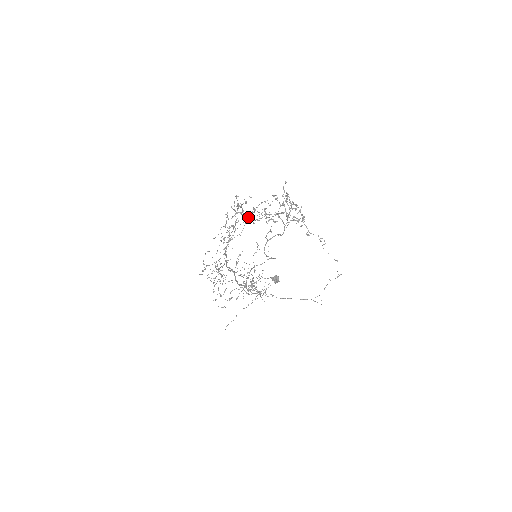
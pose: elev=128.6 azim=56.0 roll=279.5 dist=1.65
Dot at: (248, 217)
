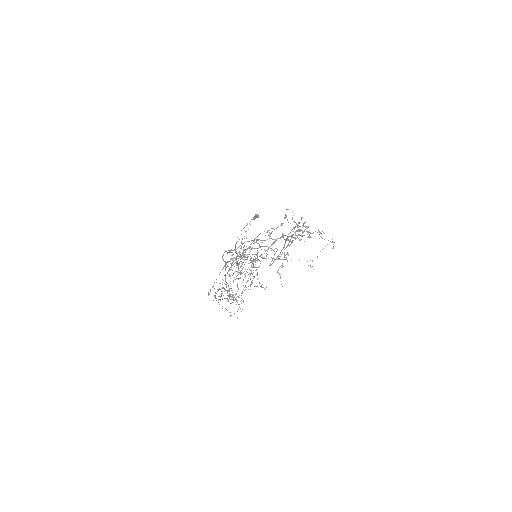
Dot at: (254, 248)
